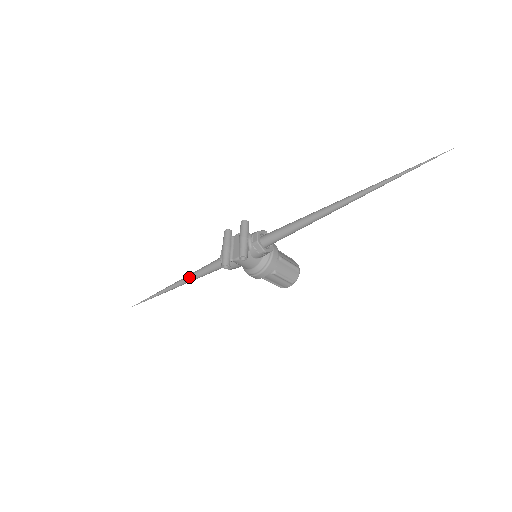
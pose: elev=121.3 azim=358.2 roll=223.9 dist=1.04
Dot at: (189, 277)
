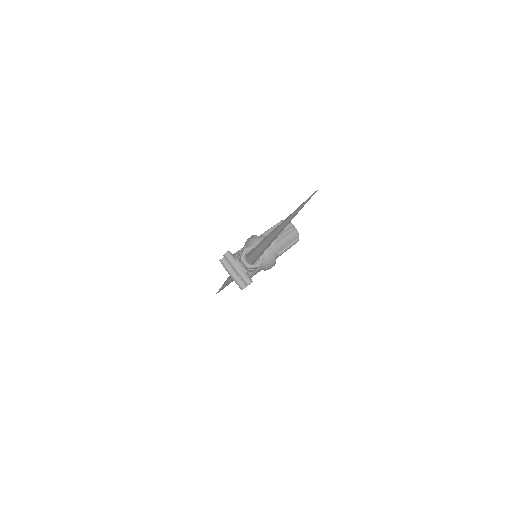
Dot at: (229, 282)
